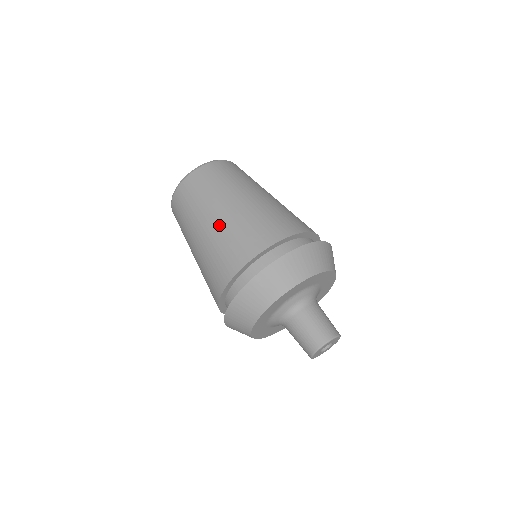
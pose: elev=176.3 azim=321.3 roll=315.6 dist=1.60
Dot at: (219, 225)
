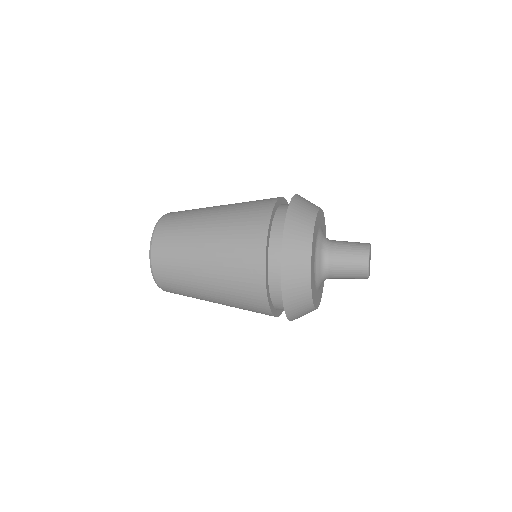
Dot at: (216, 279)
